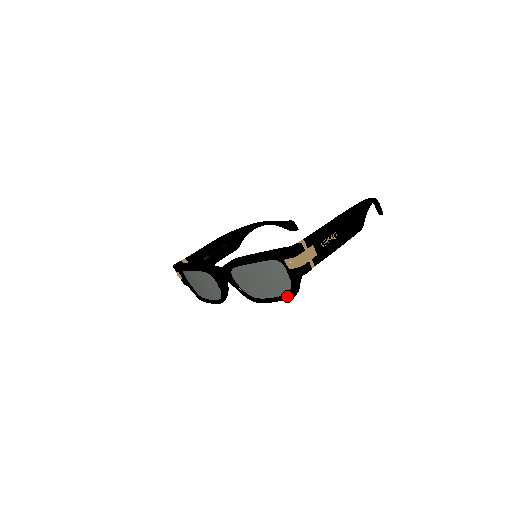
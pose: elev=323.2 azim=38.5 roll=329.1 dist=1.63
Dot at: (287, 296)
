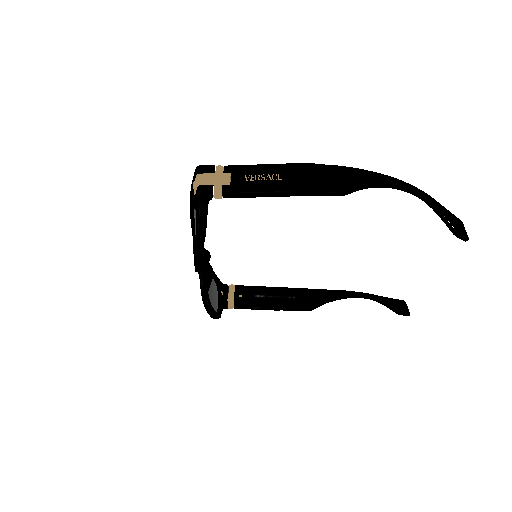
Dot at: (195, 240)
